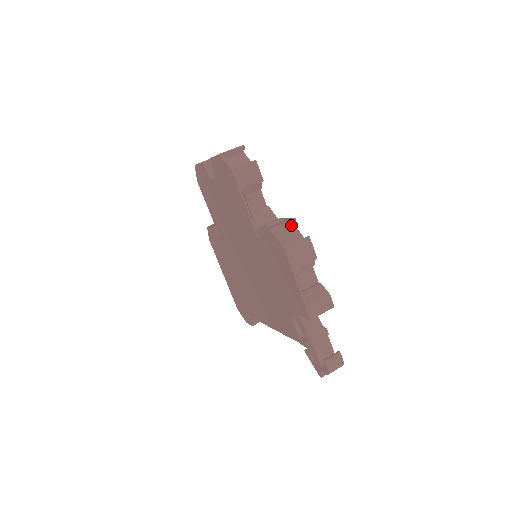
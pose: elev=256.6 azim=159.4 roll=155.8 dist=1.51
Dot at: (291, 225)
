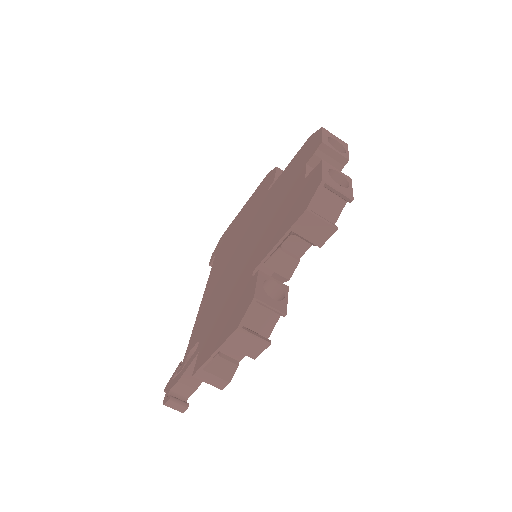
Dot at: occluded
